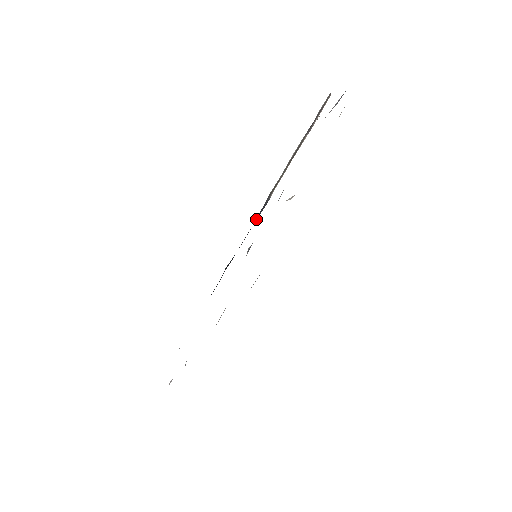
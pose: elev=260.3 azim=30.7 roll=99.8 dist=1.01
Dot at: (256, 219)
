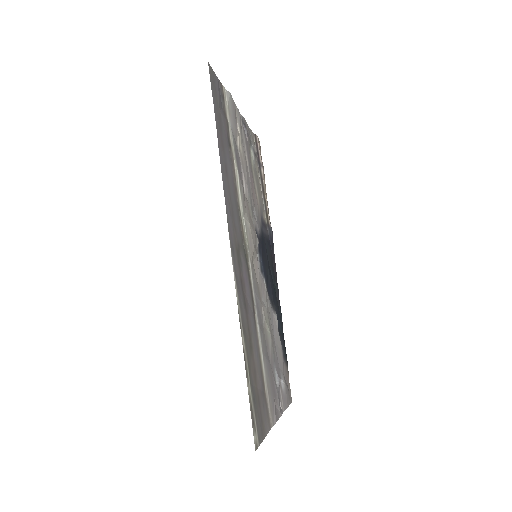
Dot at: (271, 247)
